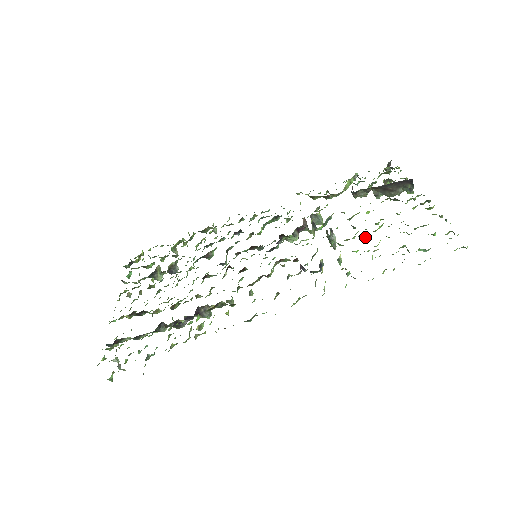
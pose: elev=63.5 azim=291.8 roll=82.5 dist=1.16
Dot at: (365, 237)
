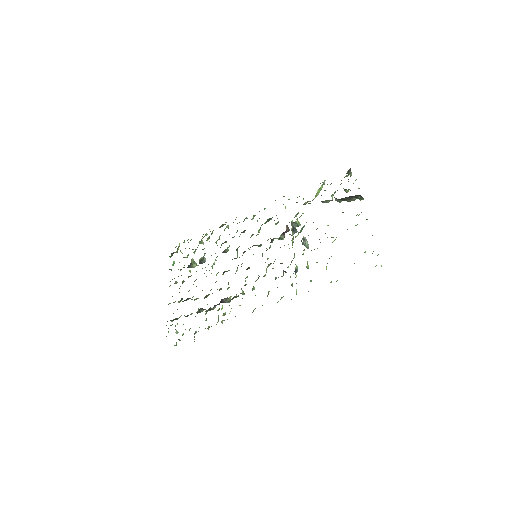
Dot at: occluded
